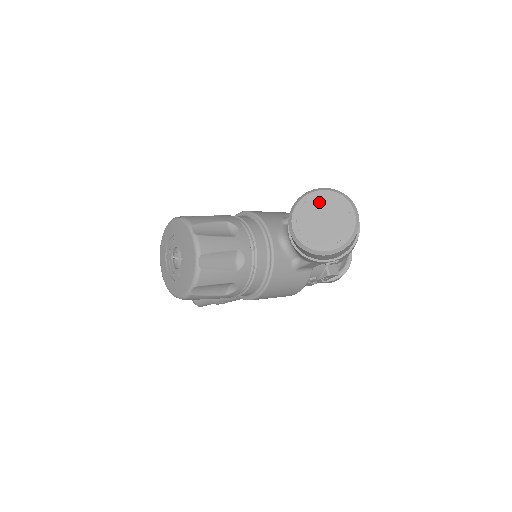
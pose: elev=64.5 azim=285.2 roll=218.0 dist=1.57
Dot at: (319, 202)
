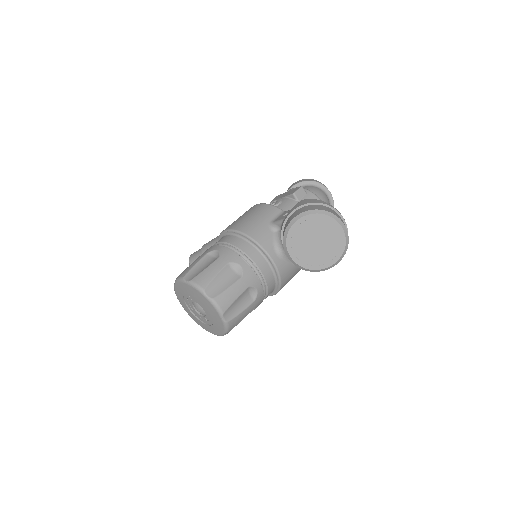
Dot at: (307, 227)
